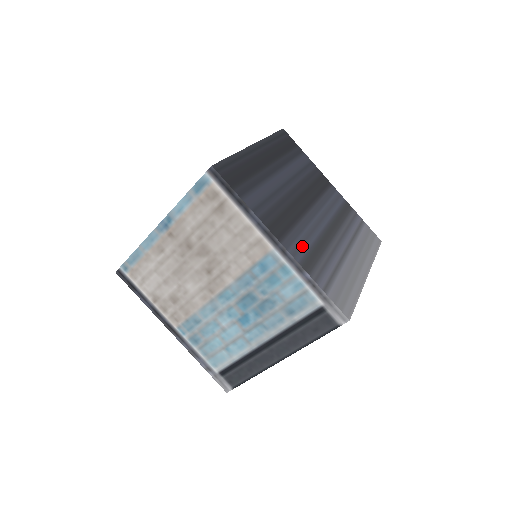
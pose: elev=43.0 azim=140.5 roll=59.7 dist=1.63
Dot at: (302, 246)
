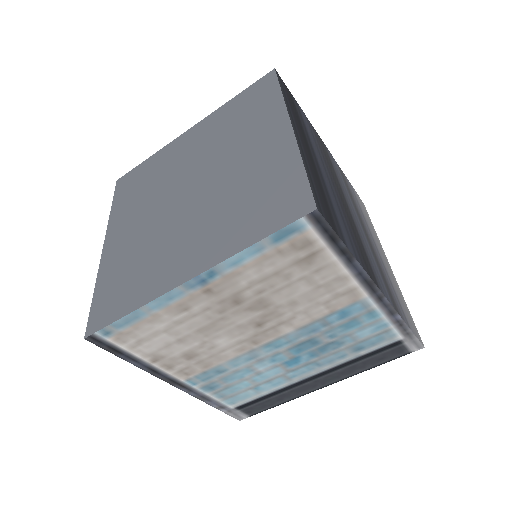
Dot at: (379, 276)
